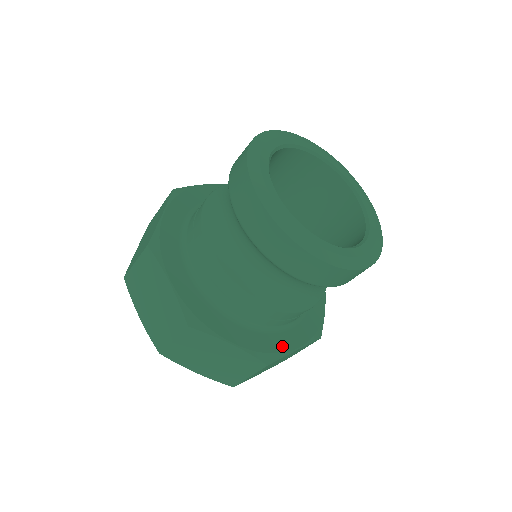
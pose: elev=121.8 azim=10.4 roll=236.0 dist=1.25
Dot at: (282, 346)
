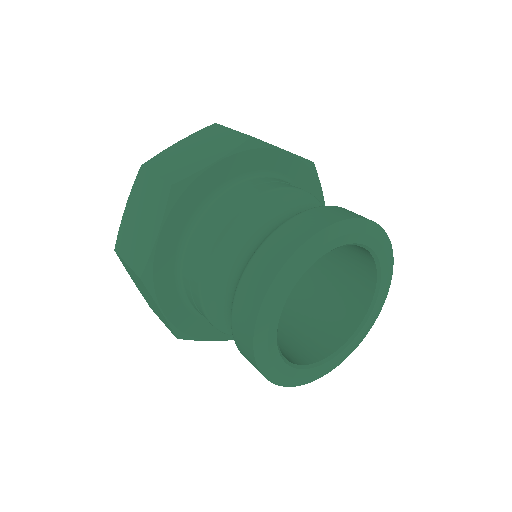
Dot at: (202, 333)
